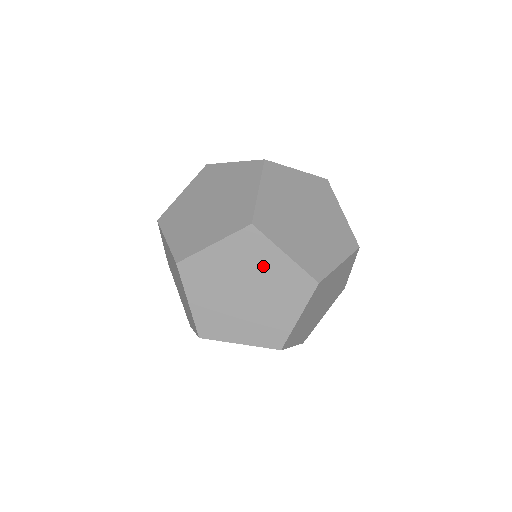
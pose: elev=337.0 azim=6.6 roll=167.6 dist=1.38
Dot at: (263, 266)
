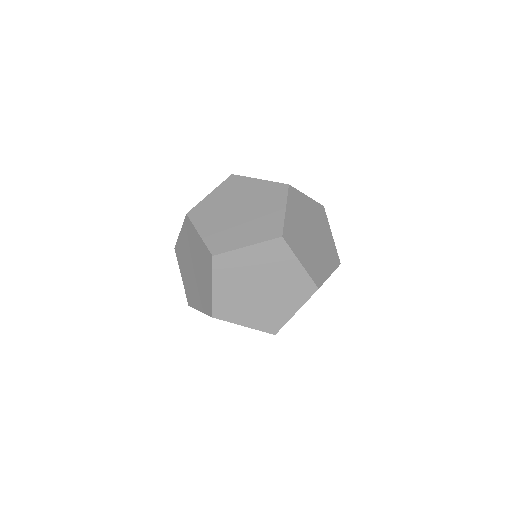
Dot at: (195, 245)
